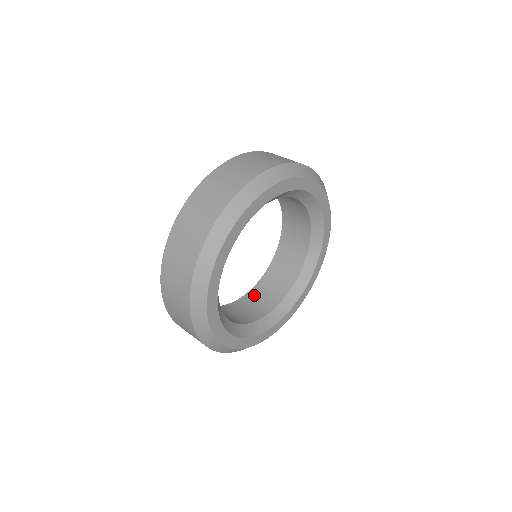
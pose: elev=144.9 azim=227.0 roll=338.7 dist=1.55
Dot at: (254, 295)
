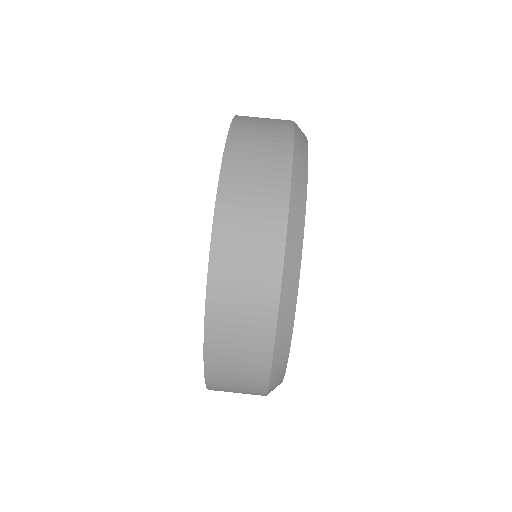
Dot at: occluded
